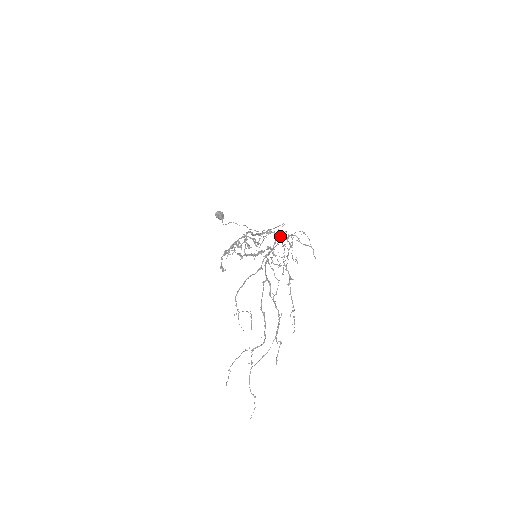
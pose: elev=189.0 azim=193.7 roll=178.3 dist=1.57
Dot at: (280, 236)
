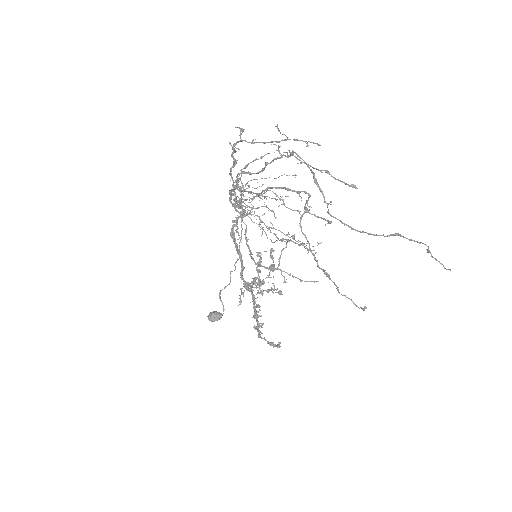
Dot at: occluded
